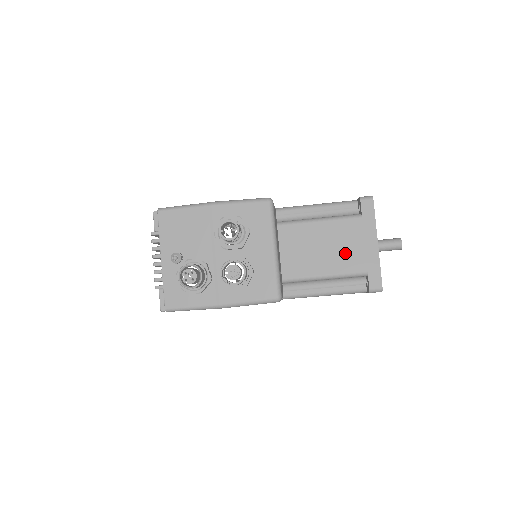
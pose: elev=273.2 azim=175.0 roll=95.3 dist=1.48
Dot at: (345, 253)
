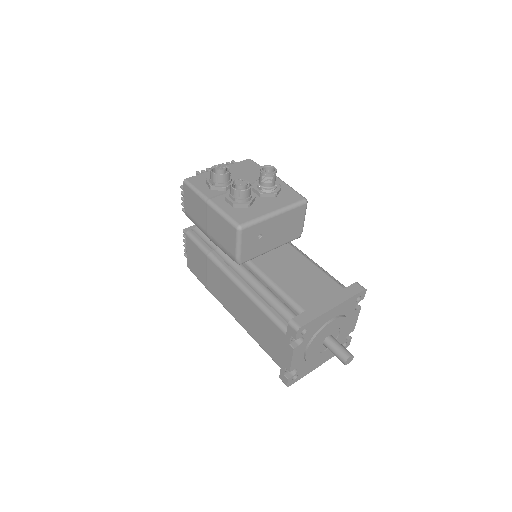
Dot at: (307, 290)
